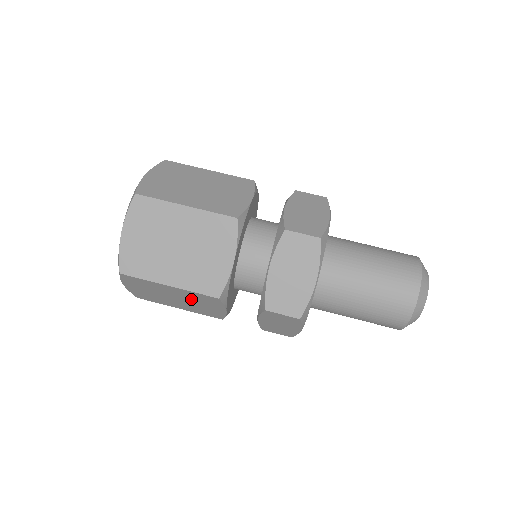
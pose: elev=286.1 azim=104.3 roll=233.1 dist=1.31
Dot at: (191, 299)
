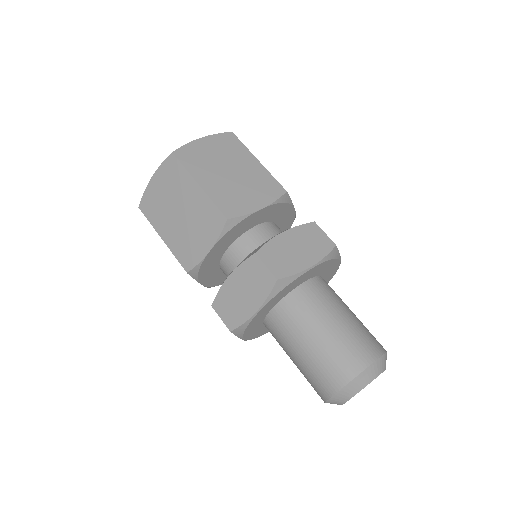
Dot at: occluded
